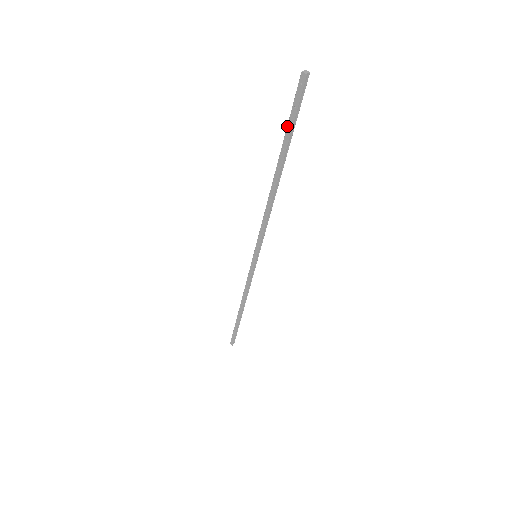
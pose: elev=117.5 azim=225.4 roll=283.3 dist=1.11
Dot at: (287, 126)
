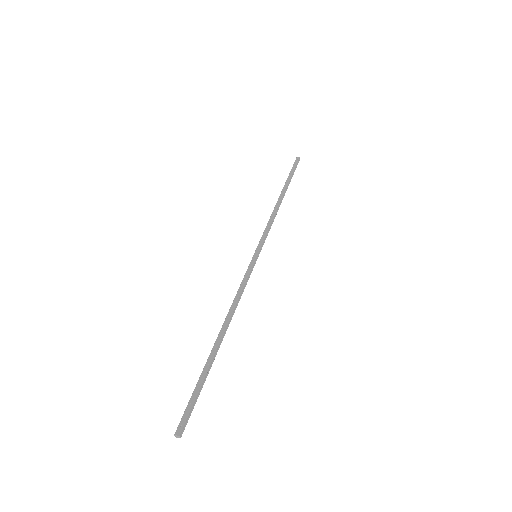
Dot at: (289, 174)
